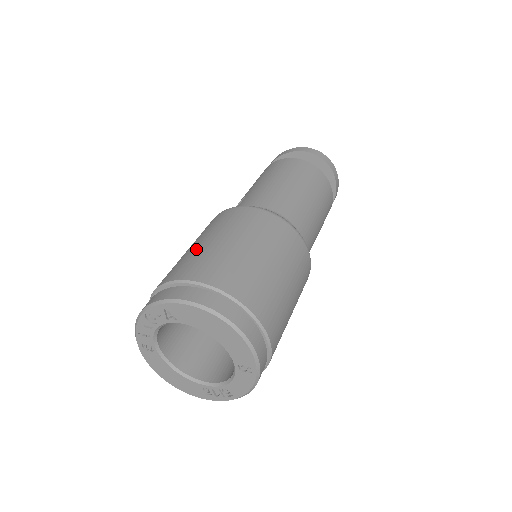
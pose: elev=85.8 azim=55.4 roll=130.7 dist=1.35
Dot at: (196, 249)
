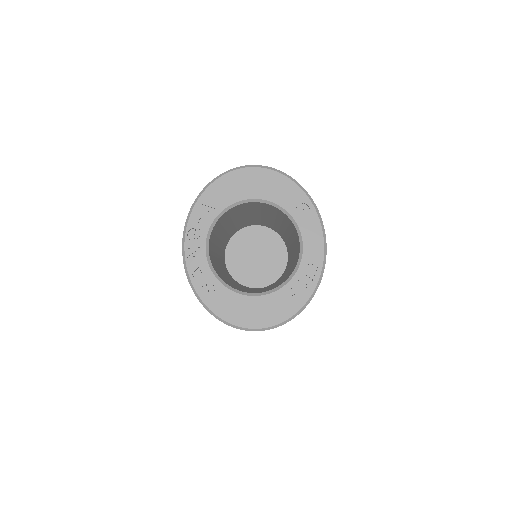
Dot at: occluded
